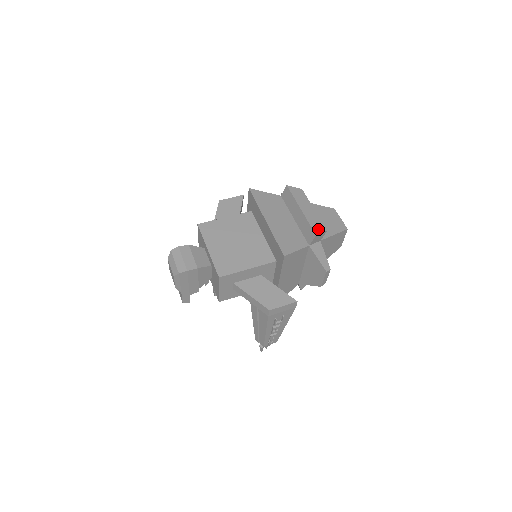
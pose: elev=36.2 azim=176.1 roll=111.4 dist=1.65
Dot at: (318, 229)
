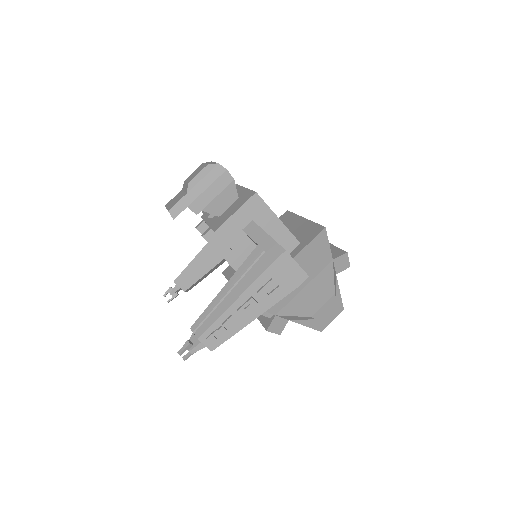
Dot at: occluded
